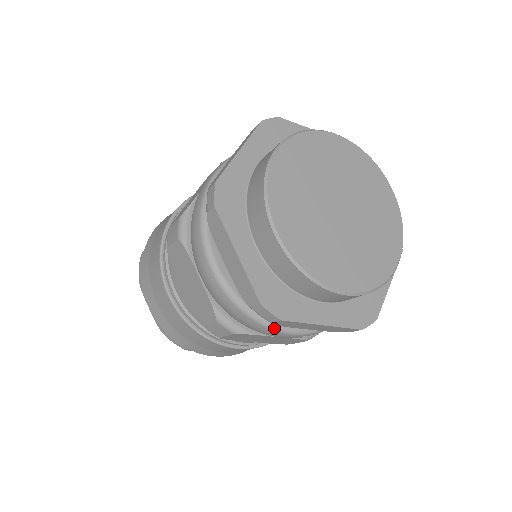
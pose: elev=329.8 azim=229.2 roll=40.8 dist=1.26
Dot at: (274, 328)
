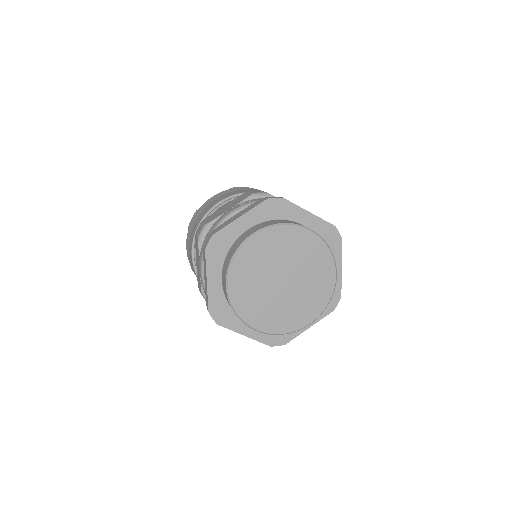
Dot at: occluded
